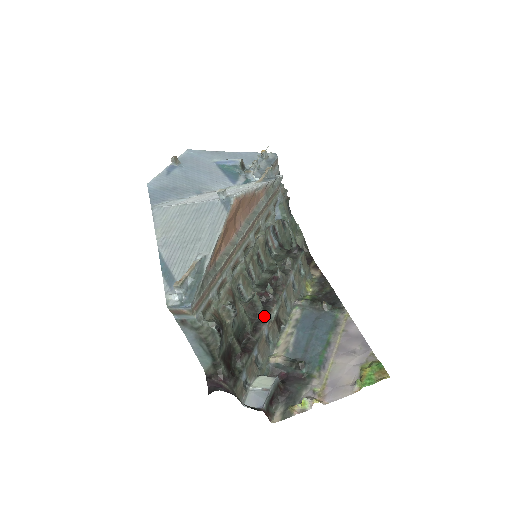
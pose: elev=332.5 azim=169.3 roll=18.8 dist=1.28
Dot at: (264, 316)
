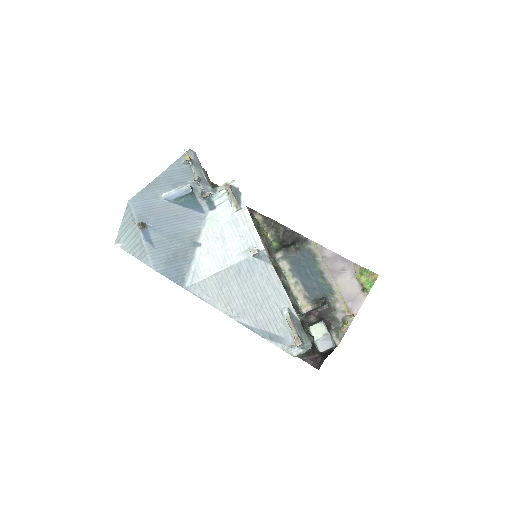
Dot at: (286, 291)
